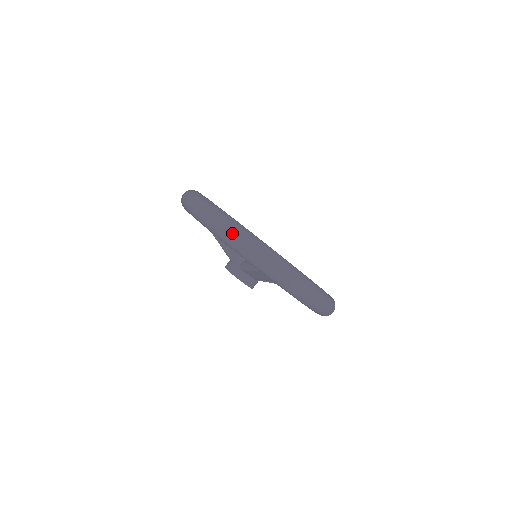
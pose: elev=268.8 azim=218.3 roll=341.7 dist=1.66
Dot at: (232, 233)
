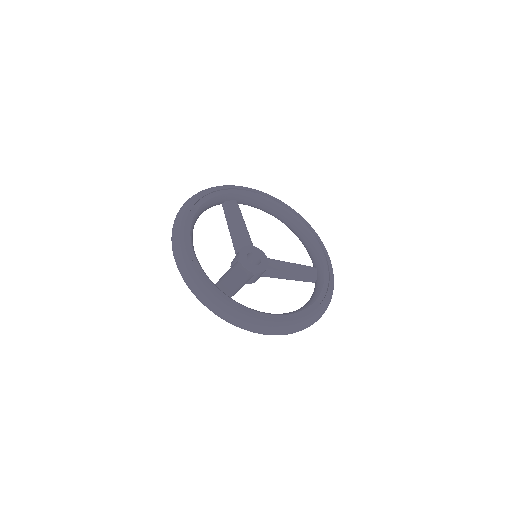
Dot at: (175, 258)
